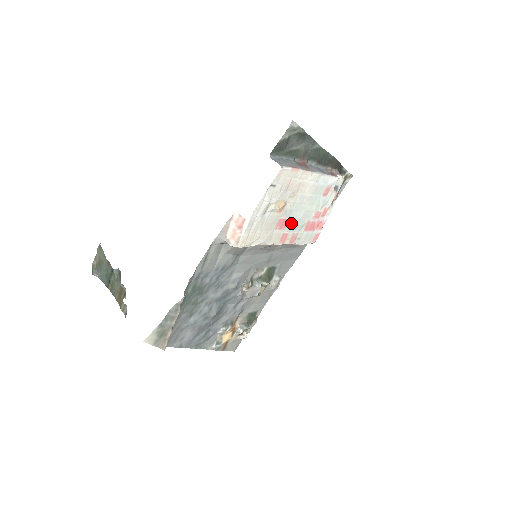
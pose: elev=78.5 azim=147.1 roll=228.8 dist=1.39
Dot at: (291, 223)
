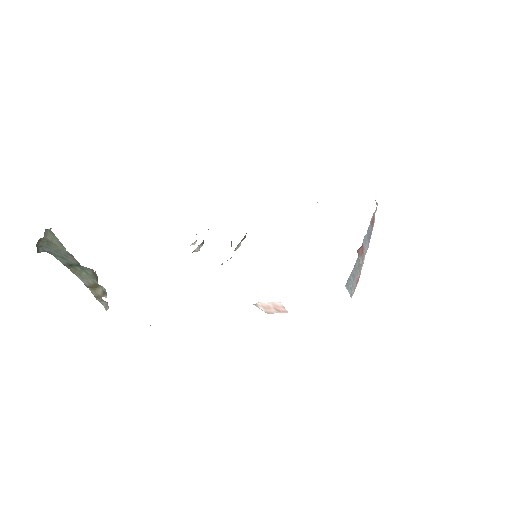
Dot at: occluded
